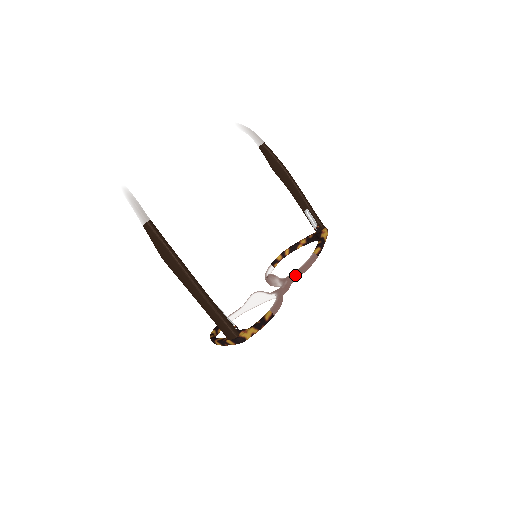
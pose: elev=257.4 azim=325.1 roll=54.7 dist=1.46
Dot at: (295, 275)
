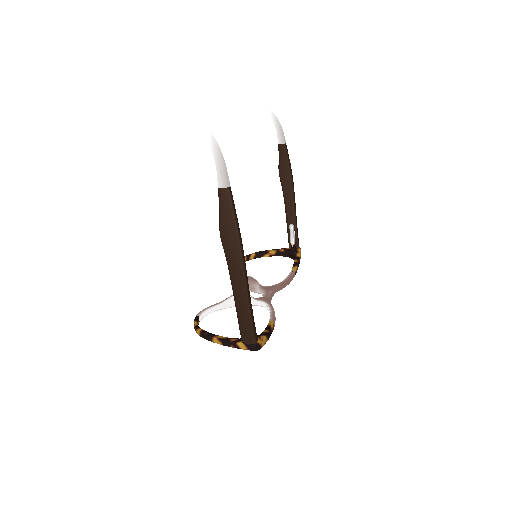
Dot at: (278, 287)
